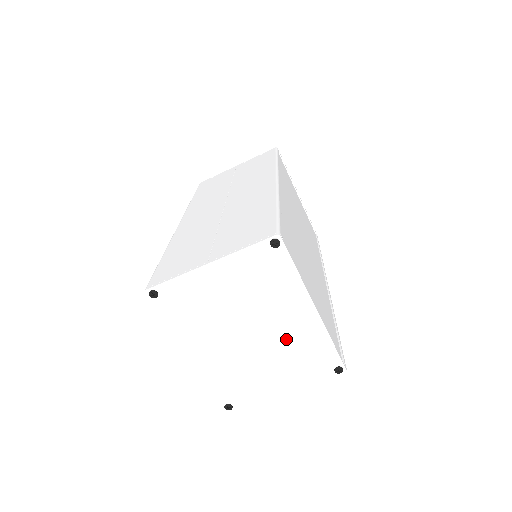
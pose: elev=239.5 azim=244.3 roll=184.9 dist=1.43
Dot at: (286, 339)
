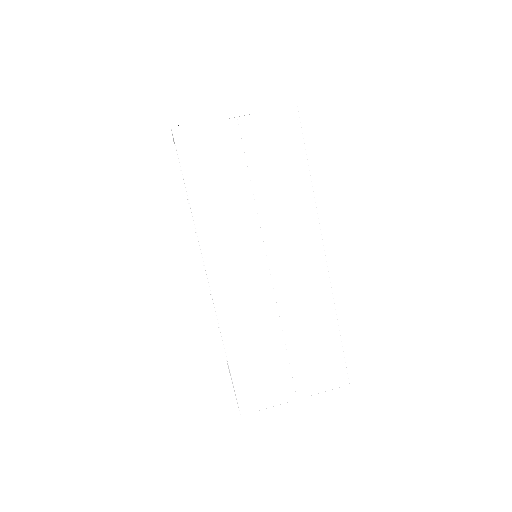
Dot at: occluded
